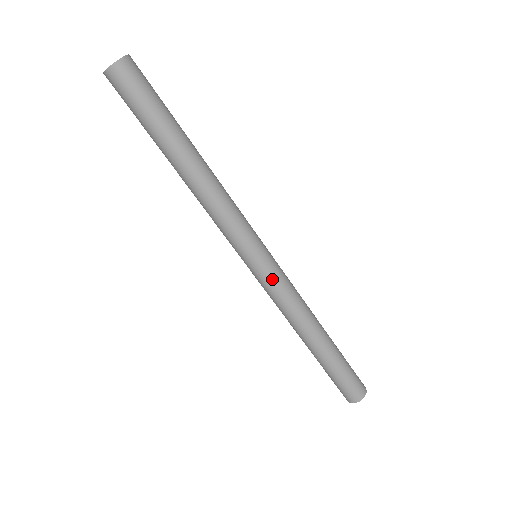
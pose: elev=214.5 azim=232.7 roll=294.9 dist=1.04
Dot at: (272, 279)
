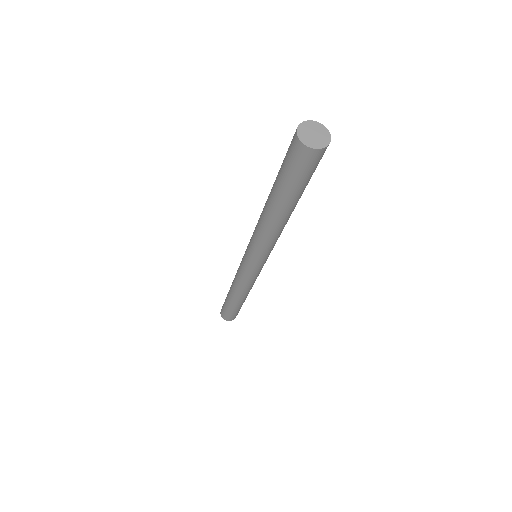
Dot at: (259, 273)
